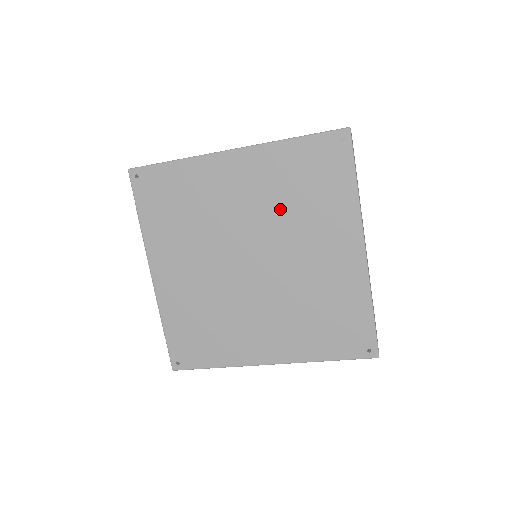
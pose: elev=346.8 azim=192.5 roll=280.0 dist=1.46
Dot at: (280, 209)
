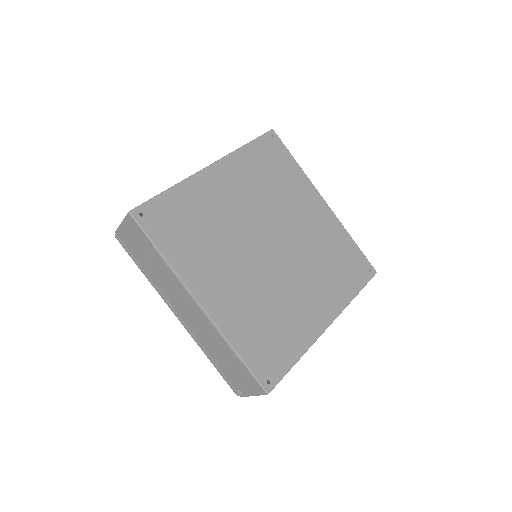
Dot at: (266, 196)
